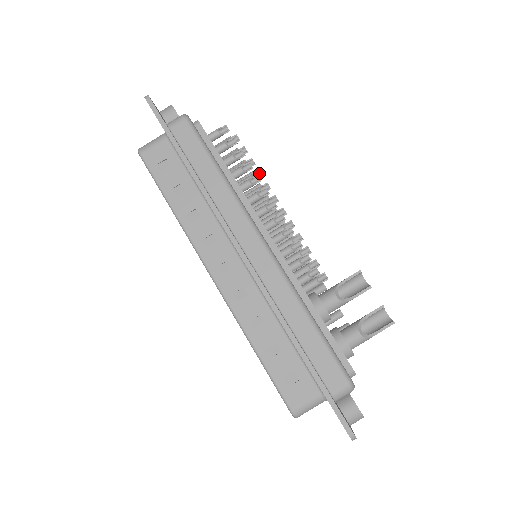
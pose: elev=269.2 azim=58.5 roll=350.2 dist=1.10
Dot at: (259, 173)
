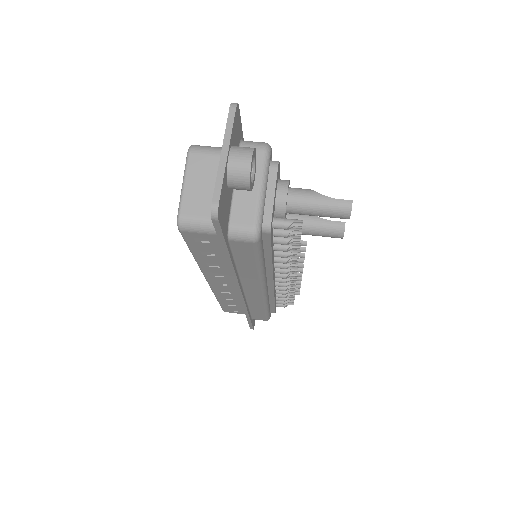
Dot at: (299, 284)
